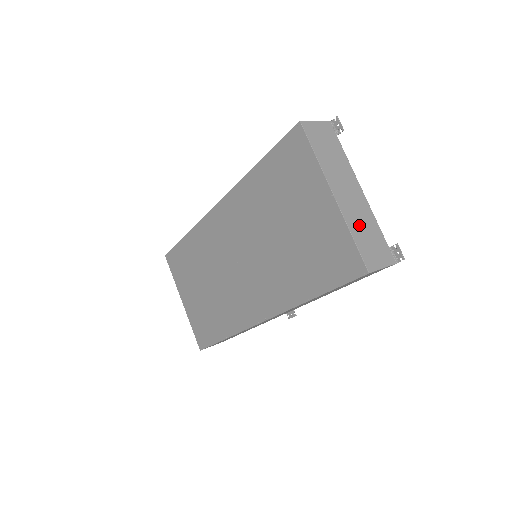
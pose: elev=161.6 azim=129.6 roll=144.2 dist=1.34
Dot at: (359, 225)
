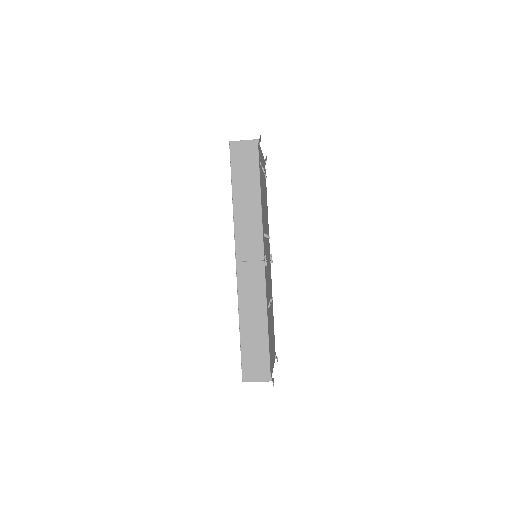
Dot at: occluded
